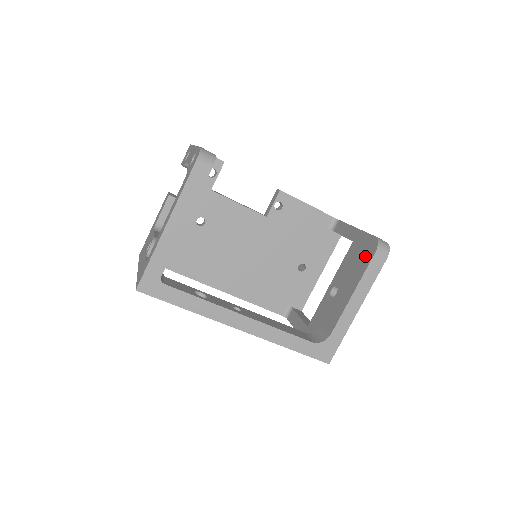
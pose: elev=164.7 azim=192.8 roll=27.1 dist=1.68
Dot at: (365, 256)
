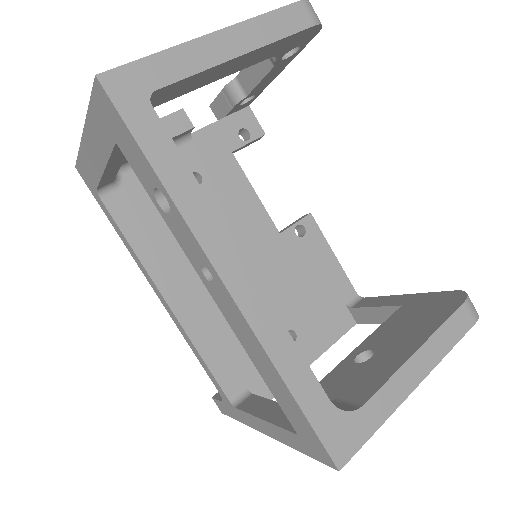
Dot at: (439, 309)
